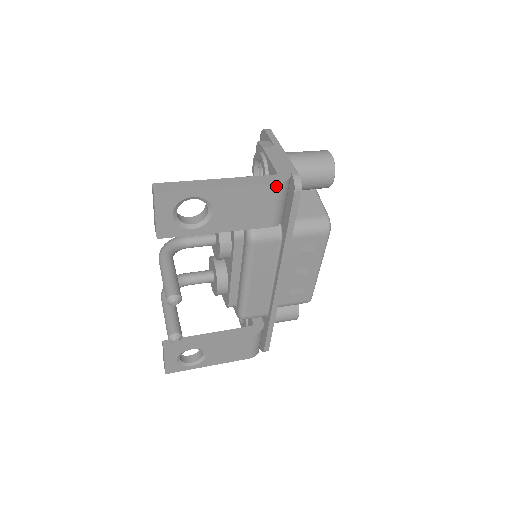
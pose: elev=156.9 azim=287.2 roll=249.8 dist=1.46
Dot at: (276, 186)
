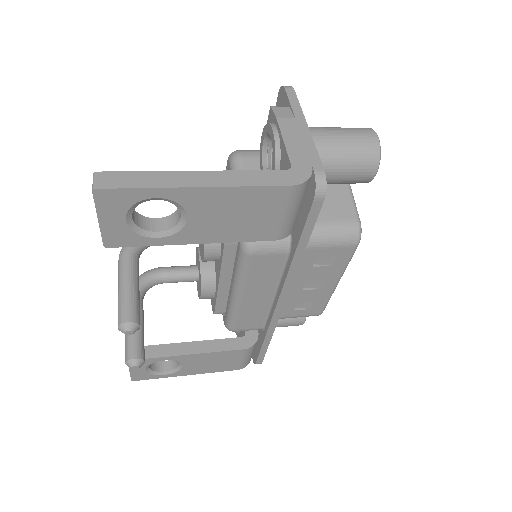
Dot at: (287, 190)
